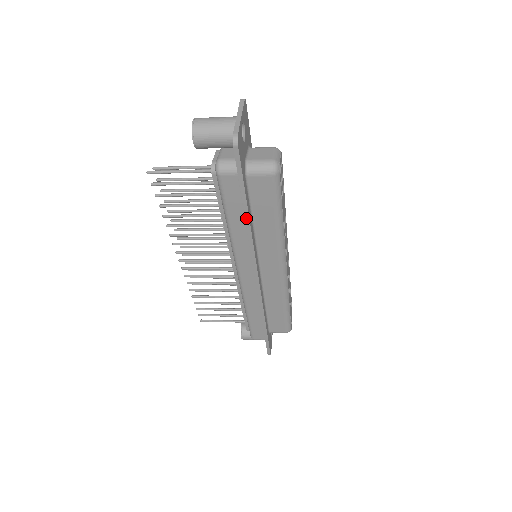
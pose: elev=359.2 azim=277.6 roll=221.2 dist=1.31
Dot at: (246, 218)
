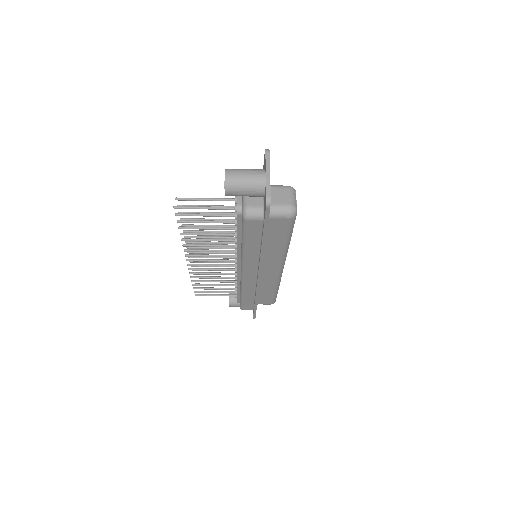
Dot at: (262, 246)
